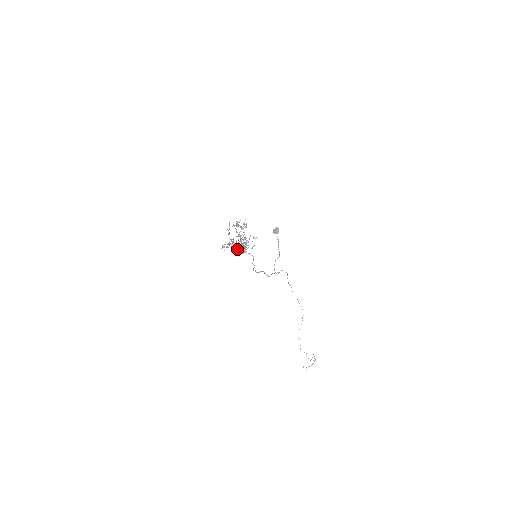
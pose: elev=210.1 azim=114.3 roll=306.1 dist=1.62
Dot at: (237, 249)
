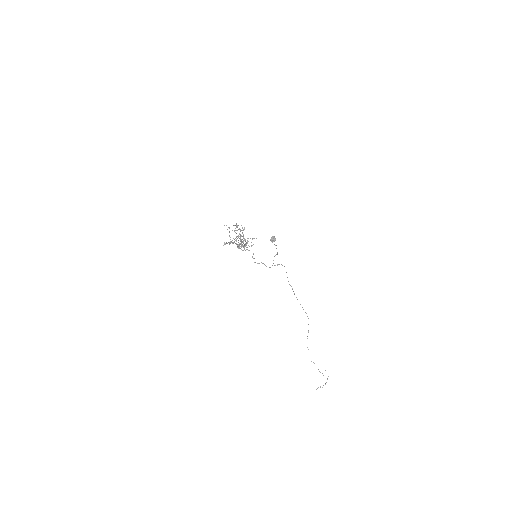
Dot at: (237, 245)
